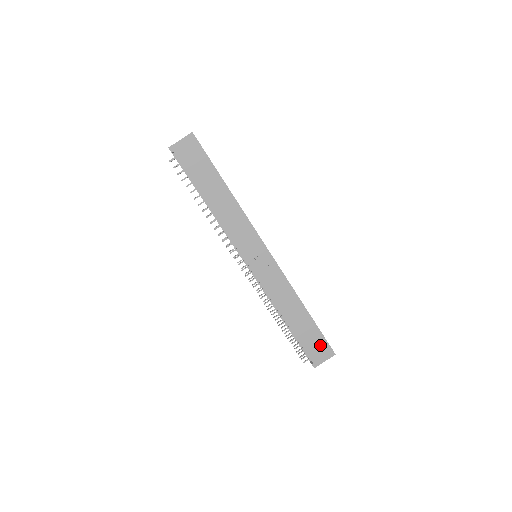
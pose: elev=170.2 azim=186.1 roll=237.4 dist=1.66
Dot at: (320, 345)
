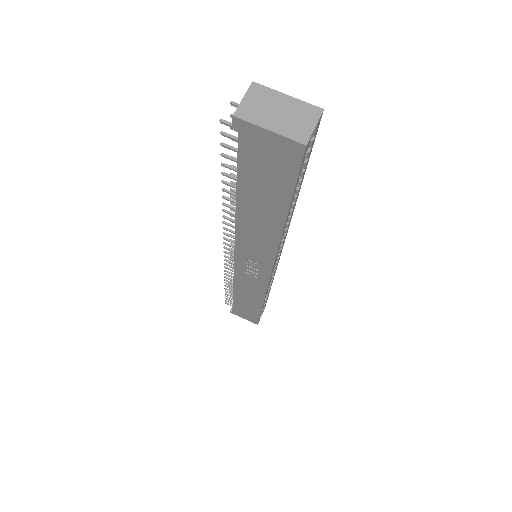
Dot at: (250, 316)
